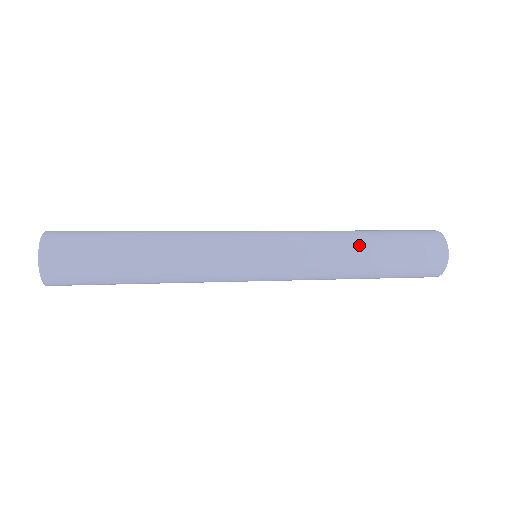
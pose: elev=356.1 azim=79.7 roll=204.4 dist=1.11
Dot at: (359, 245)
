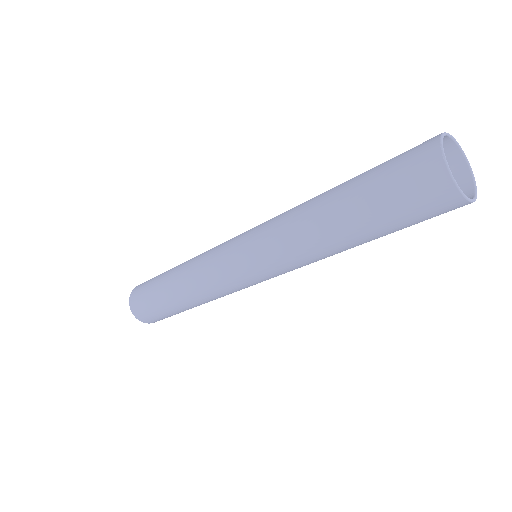
Dot at: occluded
